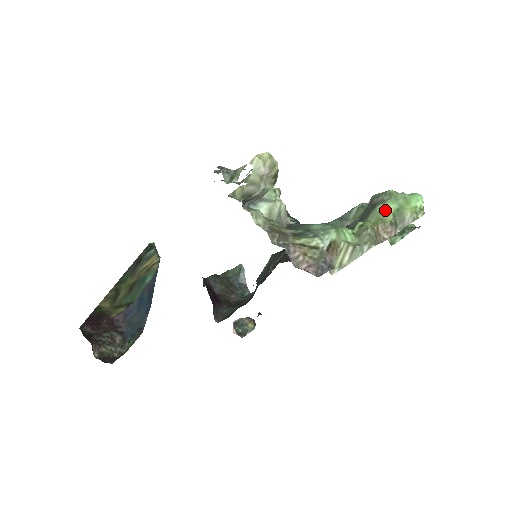
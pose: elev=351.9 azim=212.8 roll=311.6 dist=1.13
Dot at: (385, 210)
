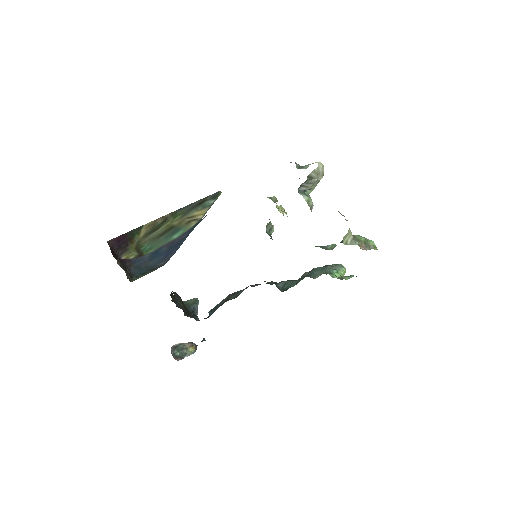
Dot at: (360, 237)
